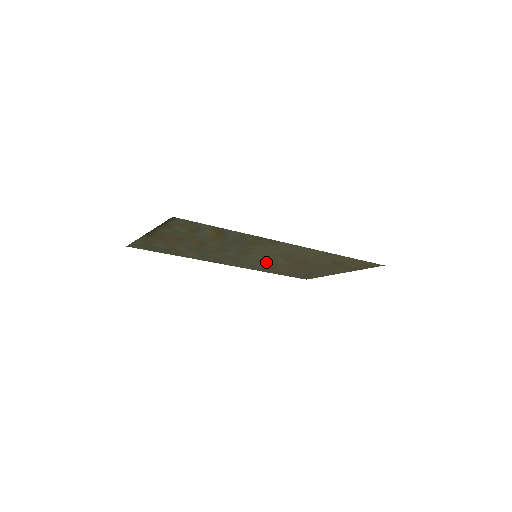
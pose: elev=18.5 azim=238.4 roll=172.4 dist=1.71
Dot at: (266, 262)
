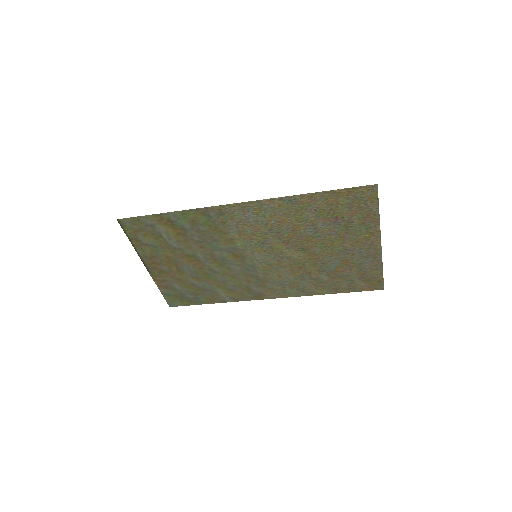
Dot at: (284, 266)
